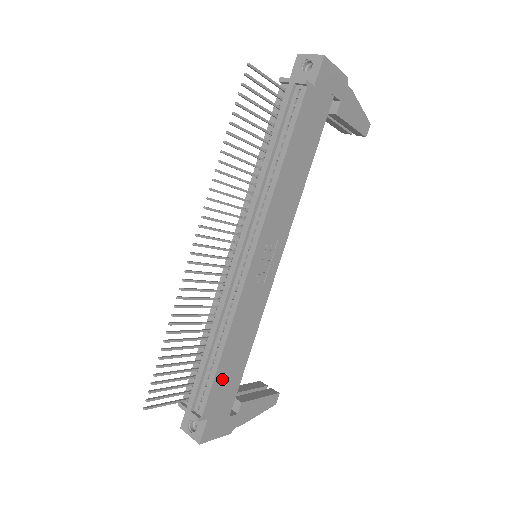
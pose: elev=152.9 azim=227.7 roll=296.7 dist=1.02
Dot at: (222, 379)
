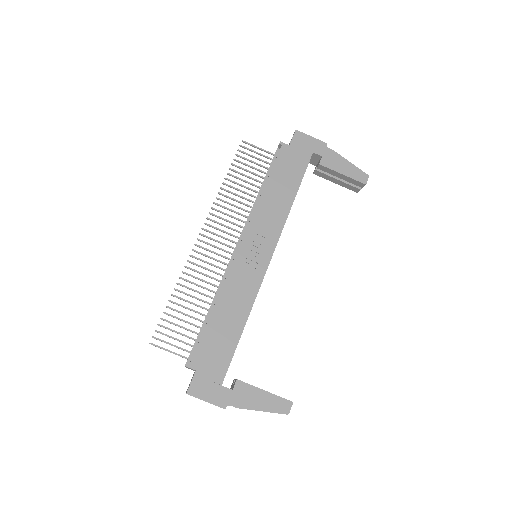
Dot at: (212, 338)
